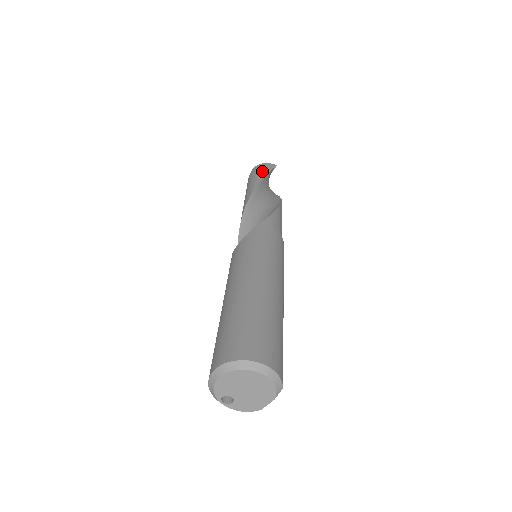
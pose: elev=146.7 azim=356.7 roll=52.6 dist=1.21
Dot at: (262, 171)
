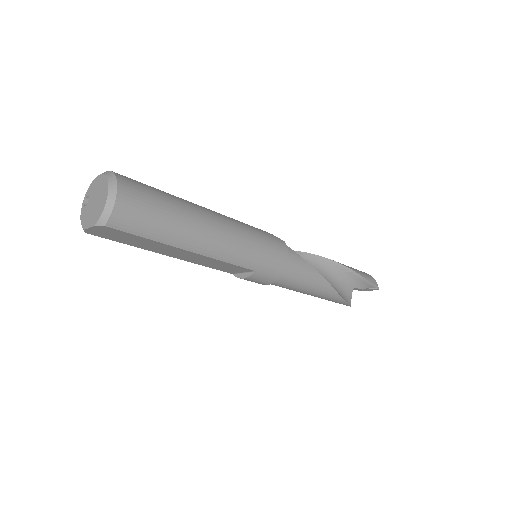
Dot at: (361, 272)
